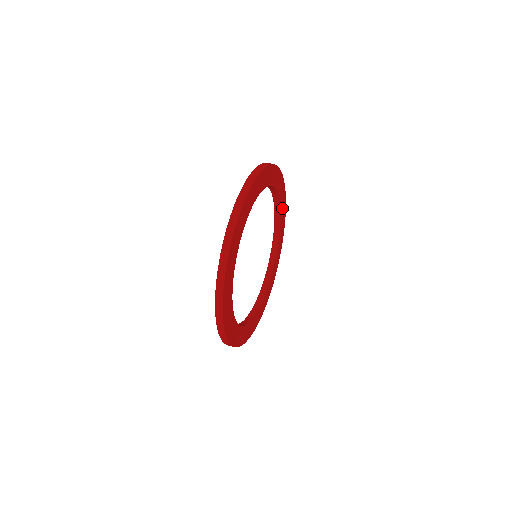
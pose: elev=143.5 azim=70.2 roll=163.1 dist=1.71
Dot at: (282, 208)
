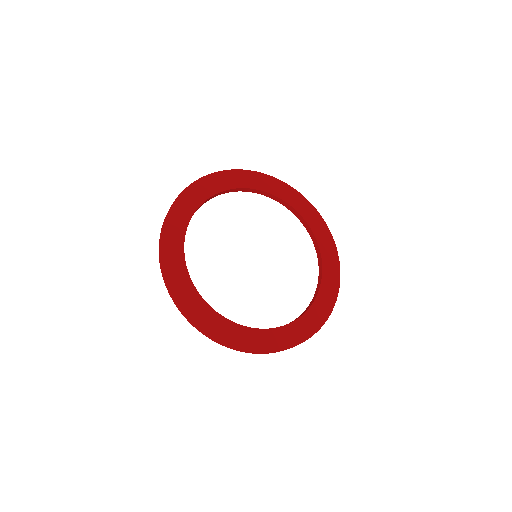
Dot at: (321, 235)
